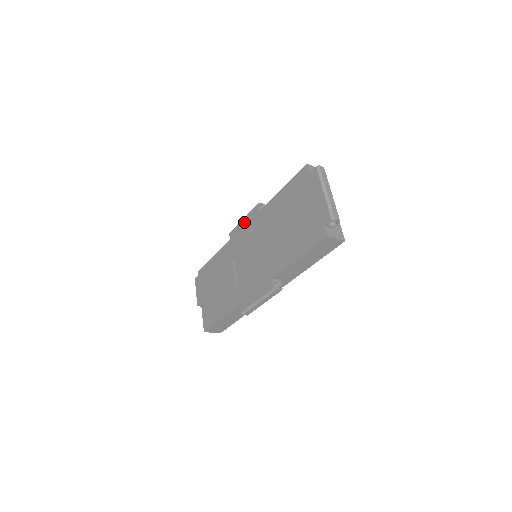
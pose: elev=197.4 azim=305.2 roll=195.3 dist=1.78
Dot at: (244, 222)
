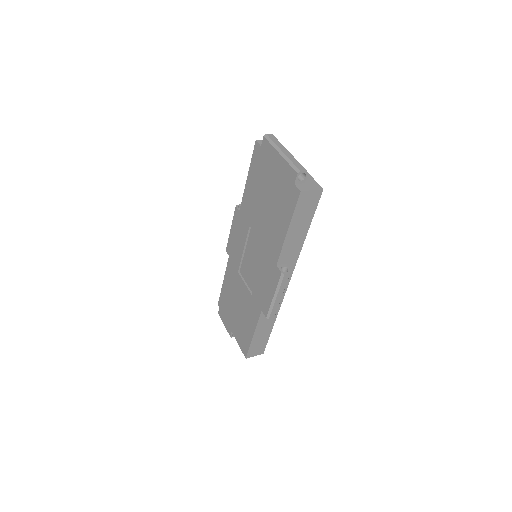
Dot at: (232, 231)
